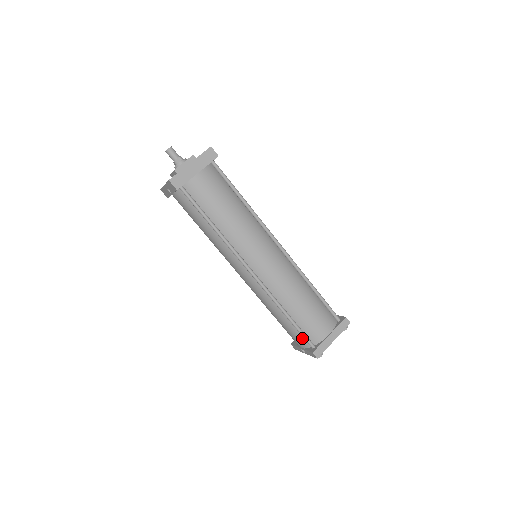
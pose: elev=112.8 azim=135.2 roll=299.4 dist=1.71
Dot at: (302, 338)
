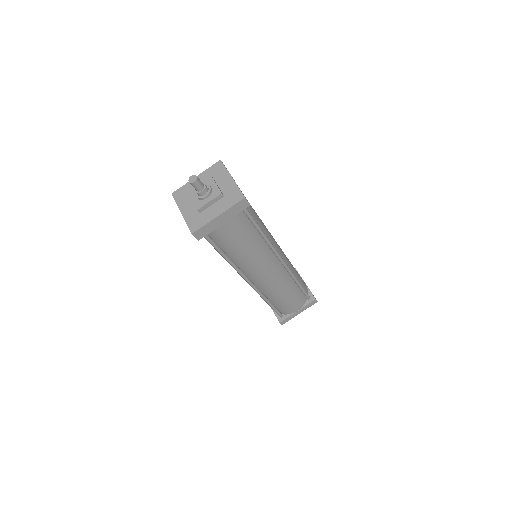
Dot at: occluded
